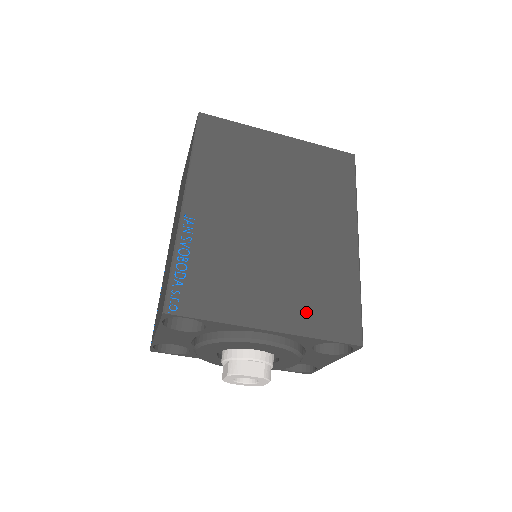
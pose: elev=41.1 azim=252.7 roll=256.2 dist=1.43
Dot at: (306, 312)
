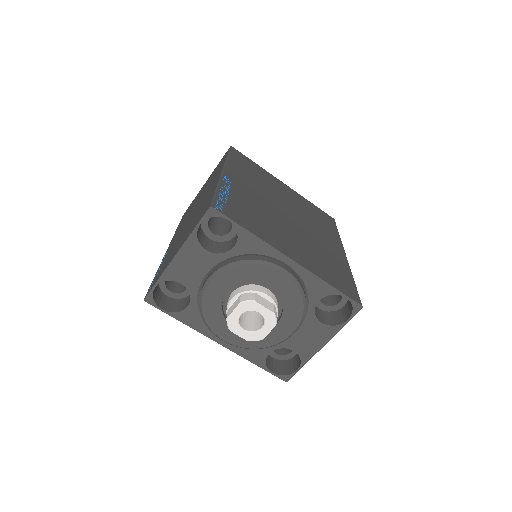
Dot at: (317, 266)
